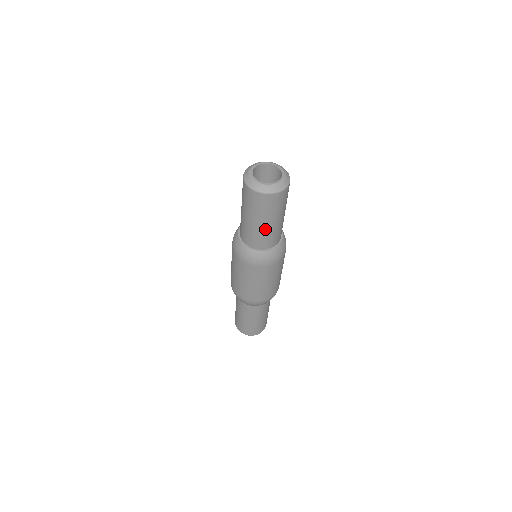
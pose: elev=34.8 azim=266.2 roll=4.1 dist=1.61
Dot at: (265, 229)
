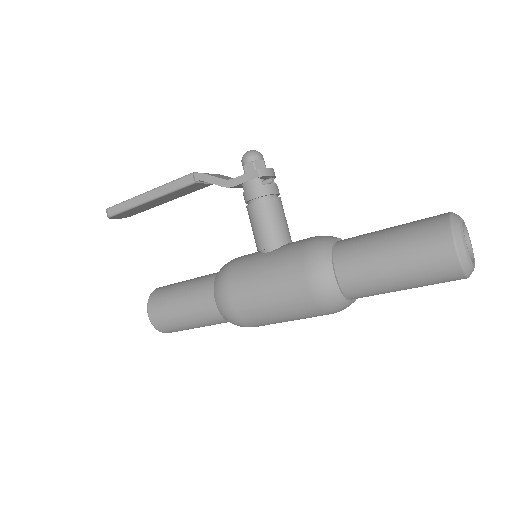
Dot at: occluded
